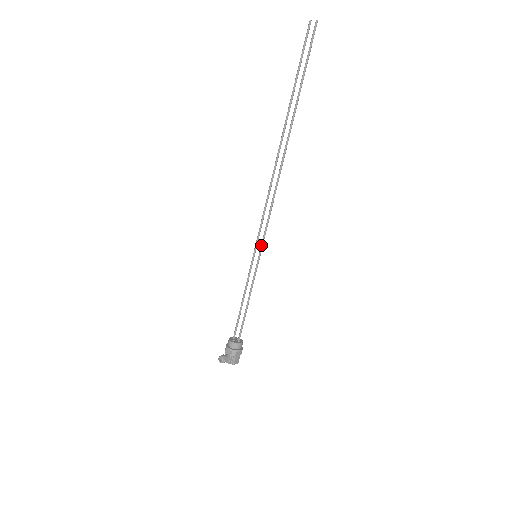
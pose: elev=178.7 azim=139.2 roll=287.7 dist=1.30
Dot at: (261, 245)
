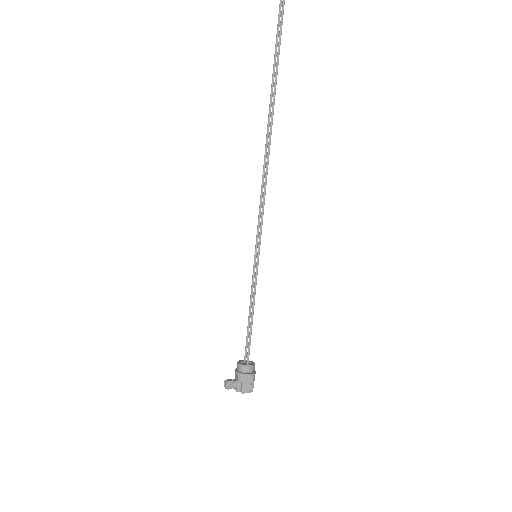
Dot at: (258, 242)
